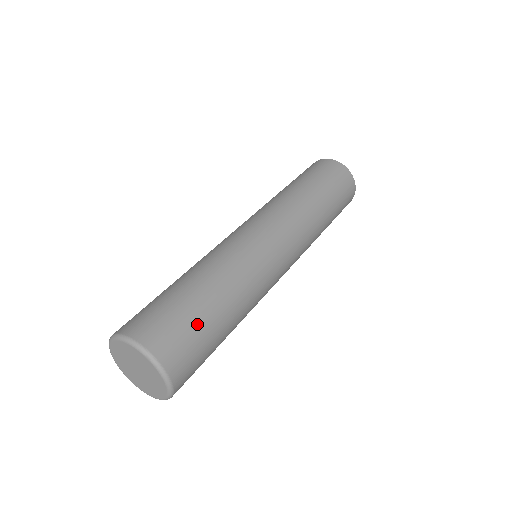
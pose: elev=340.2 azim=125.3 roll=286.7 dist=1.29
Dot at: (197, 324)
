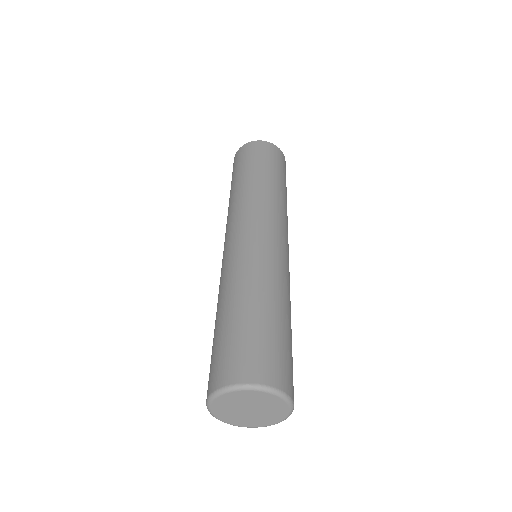
Dot at: (286, 344)
